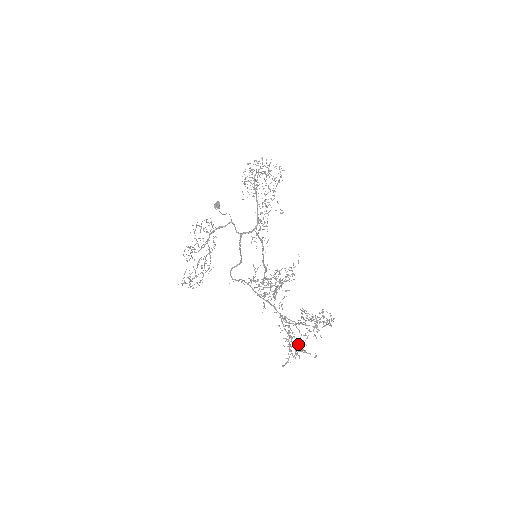
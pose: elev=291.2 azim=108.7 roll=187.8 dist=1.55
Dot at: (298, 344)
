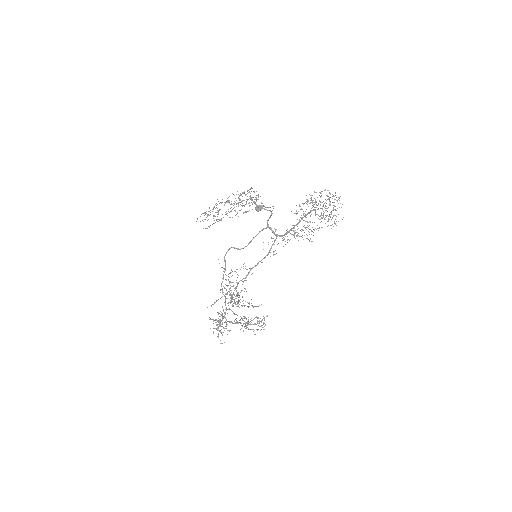
Dot at: (219, 330)
